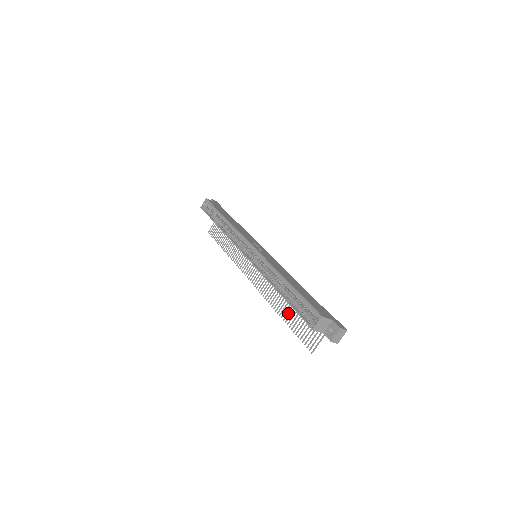
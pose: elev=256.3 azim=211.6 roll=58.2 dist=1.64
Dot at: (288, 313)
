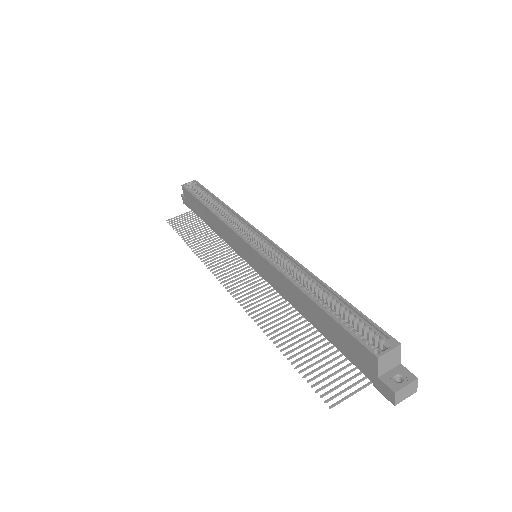
Dot at: (289, 340)
